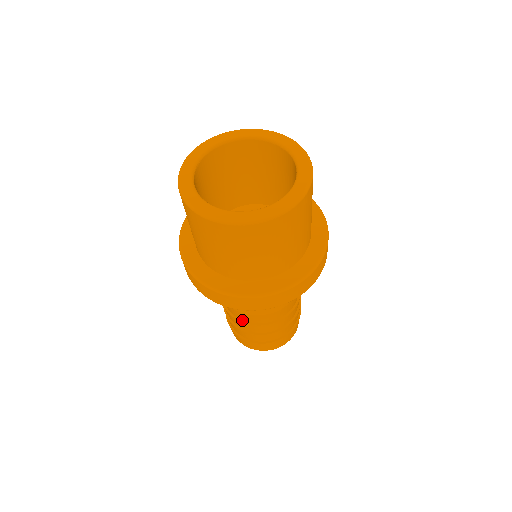
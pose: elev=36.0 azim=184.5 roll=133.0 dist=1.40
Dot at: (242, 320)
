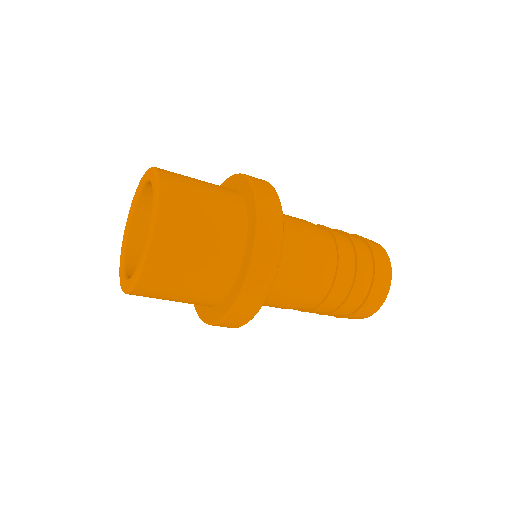
Dot at: (315, 307)
